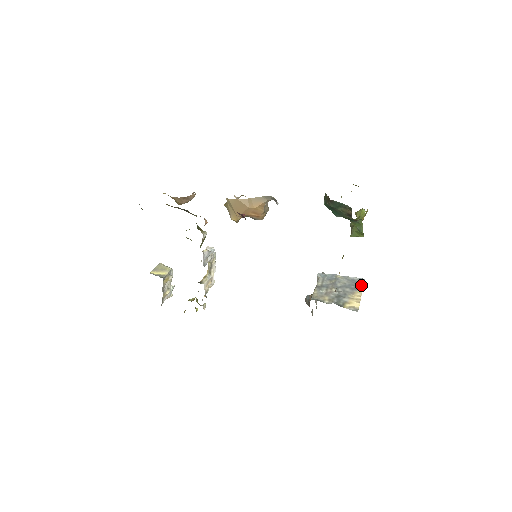
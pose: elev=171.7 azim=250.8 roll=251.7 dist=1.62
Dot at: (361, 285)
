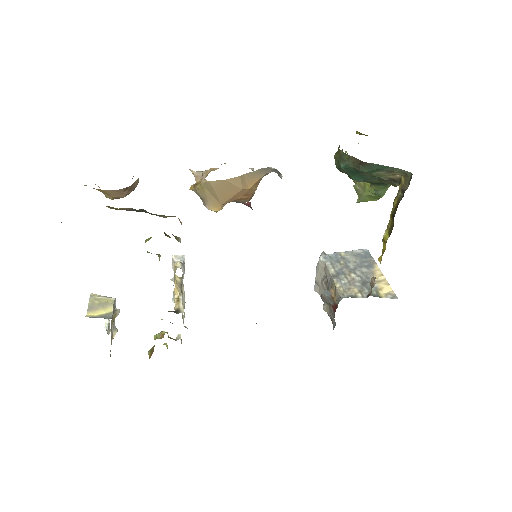
Dot at: (371, 259)
